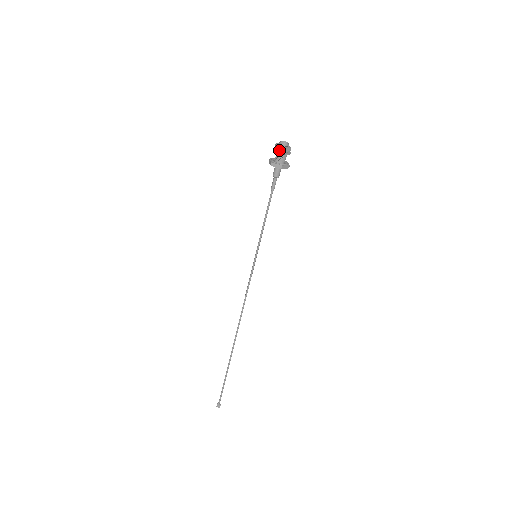
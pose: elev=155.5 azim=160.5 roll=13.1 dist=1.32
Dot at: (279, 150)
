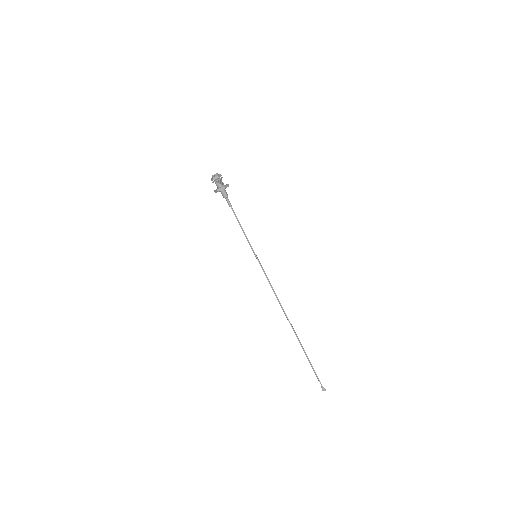
Dot at: (215, 180)
